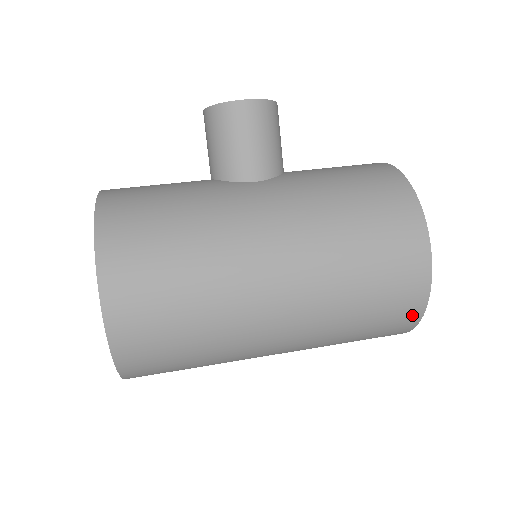
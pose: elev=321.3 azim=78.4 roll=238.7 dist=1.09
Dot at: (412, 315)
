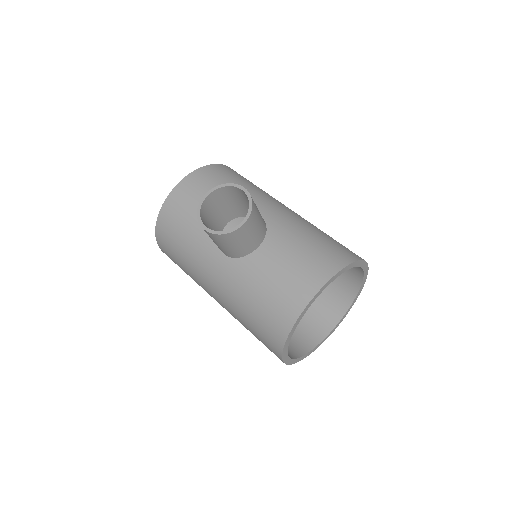
Dot at: occluded
